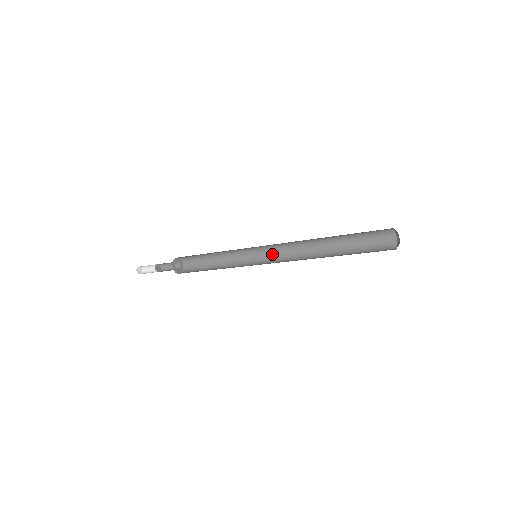
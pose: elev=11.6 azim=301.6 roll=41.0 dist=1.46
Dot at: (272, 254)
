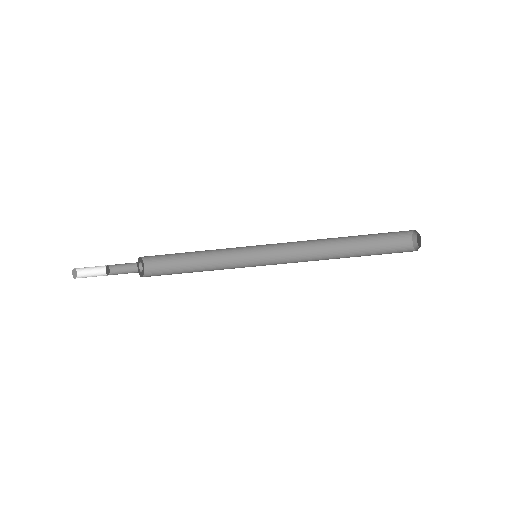
Dot at: (272, 262)
